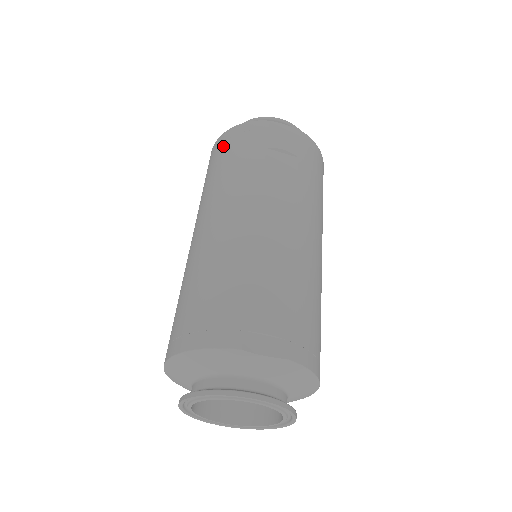
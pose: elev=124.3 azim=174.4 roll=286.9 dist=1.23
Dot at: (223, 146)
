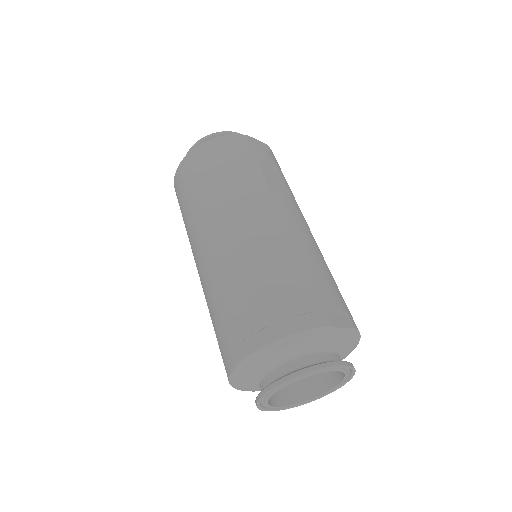
Dot at: (208, 156)
